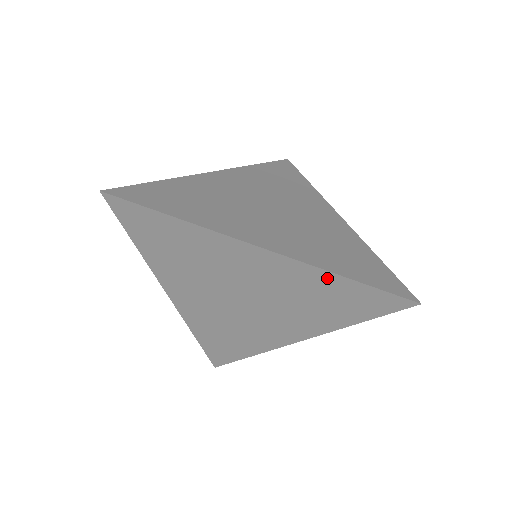
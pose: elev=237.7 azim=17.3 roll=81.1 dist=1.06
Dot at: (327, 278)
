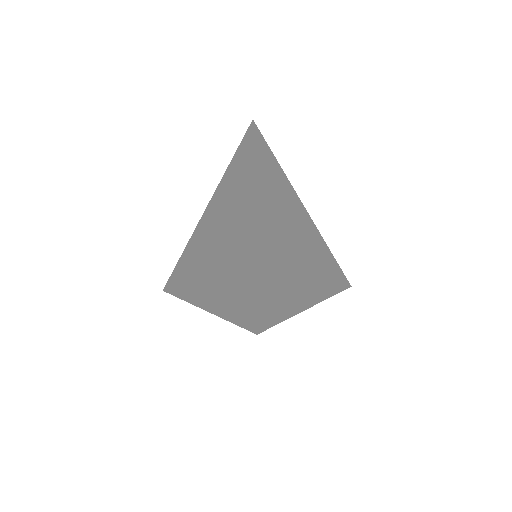
Dot at: occluded
